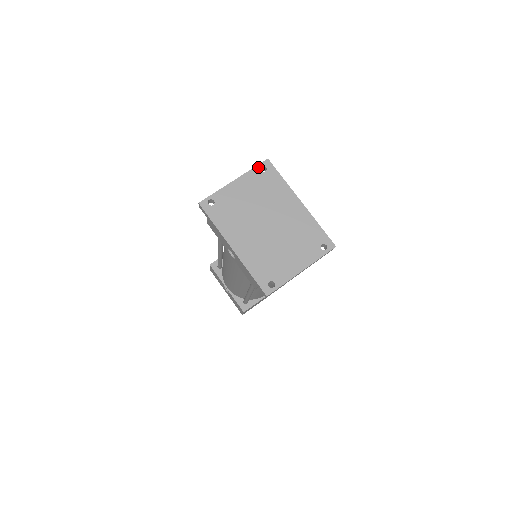
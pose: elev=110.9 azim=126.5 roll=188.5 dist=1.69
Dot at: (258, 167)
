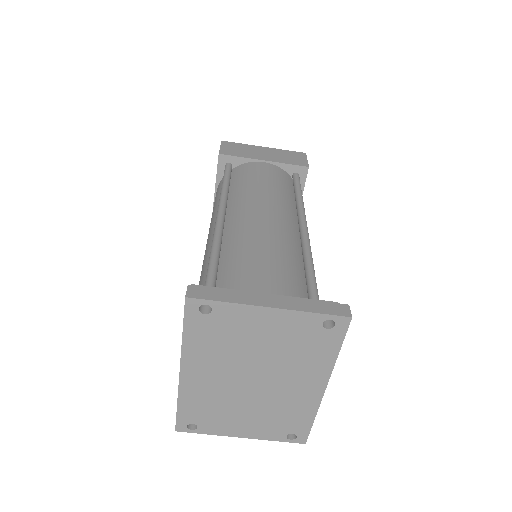
Dot at: (325, 317)
